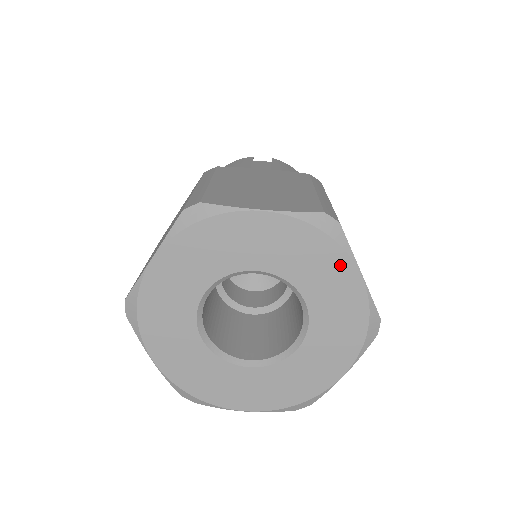
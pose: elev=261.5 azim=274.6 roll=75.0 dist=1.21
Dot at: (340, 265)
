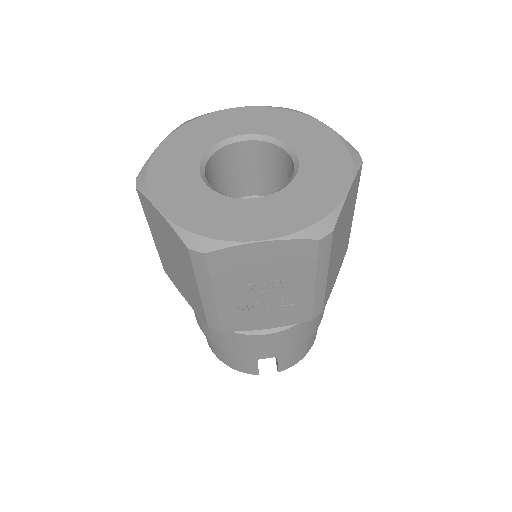
Dot at: (305, 122)
